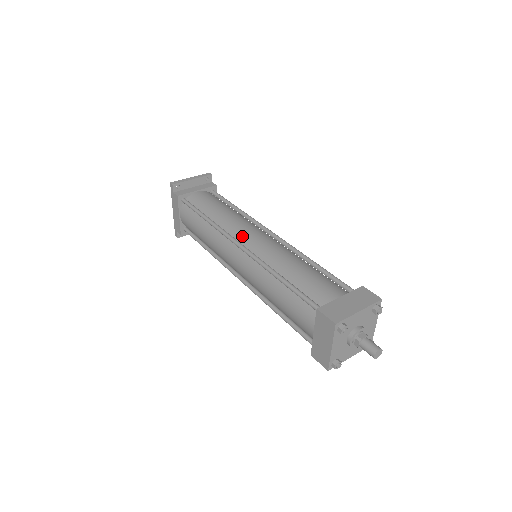
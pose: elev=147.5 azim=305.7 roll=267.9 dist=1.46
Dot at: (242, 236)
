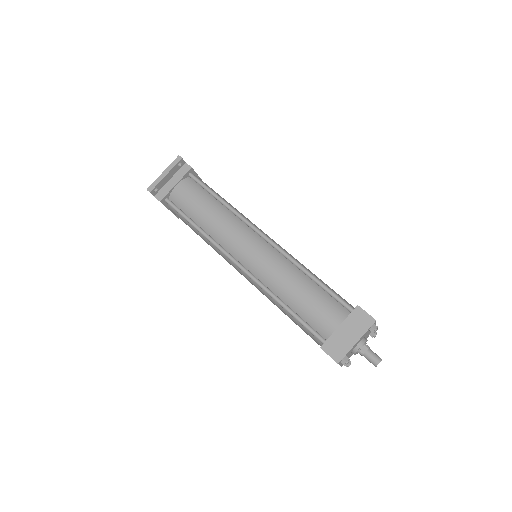
Dot at: (237, 252)
